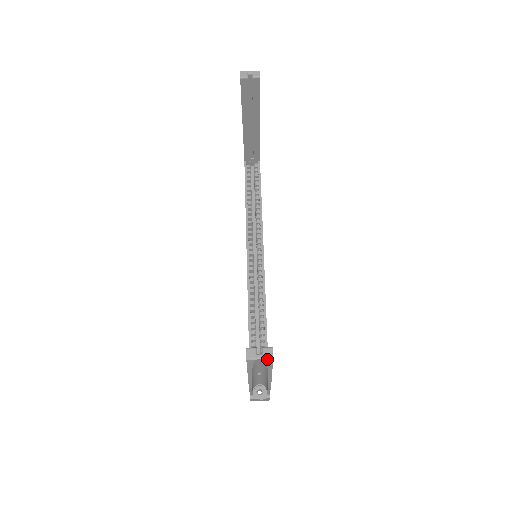
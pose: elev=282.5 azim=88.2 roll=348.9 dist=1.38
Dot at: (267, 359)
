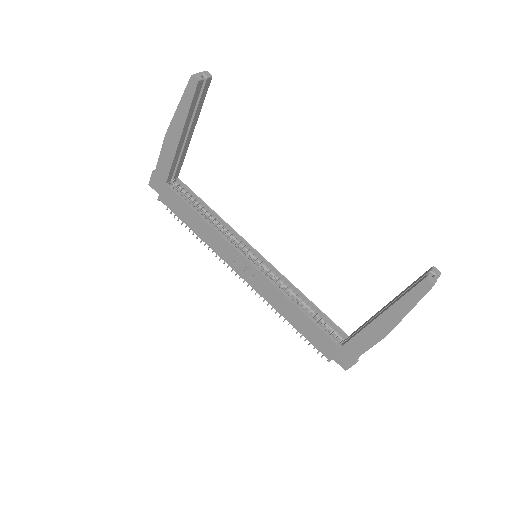
Dot at: occluded
